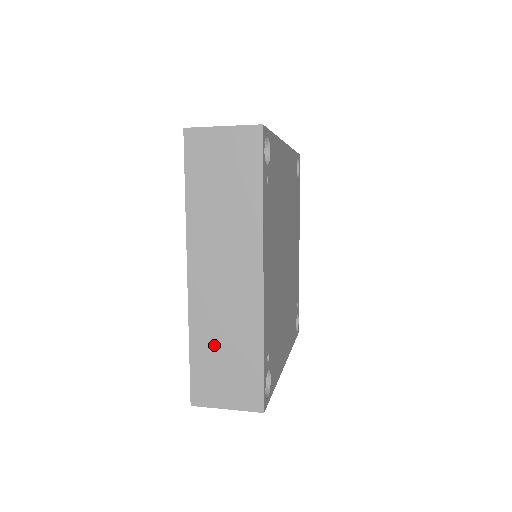
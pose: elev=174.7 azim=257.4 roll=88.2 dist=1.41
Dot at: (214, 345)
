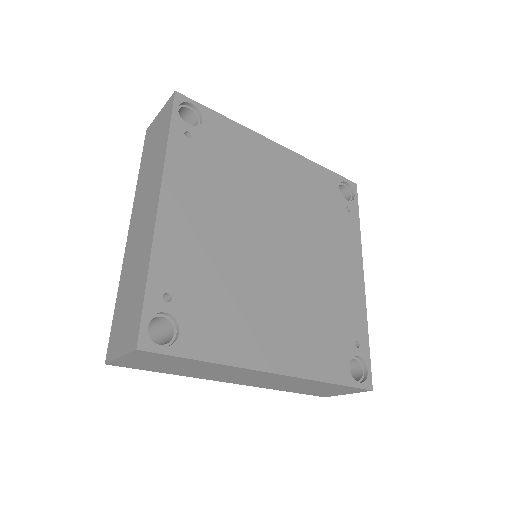
Dot at: (126, 289)
